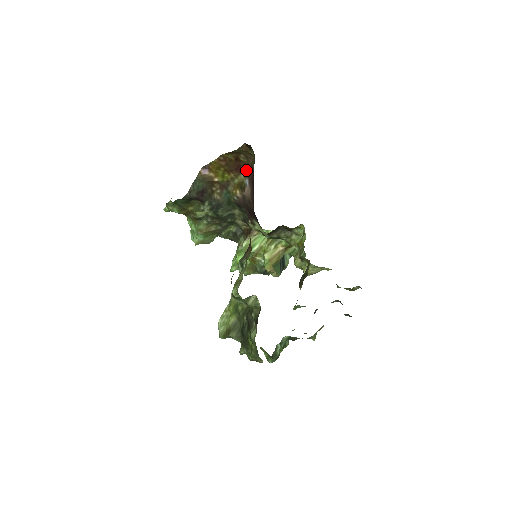
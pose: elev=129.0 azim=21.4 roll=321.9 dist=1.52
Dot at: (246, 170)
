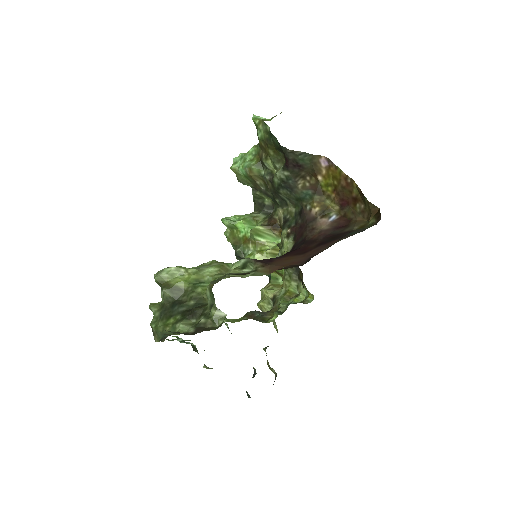
Dot at: (346, 212)
